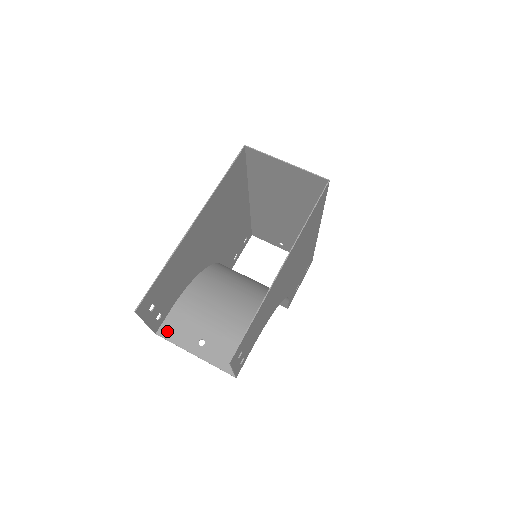
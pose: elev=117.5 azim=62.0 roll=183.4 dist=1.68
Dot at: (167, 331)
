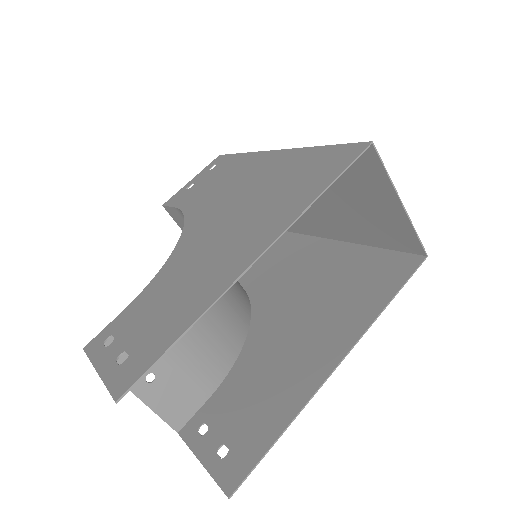
Dot at: occluded
